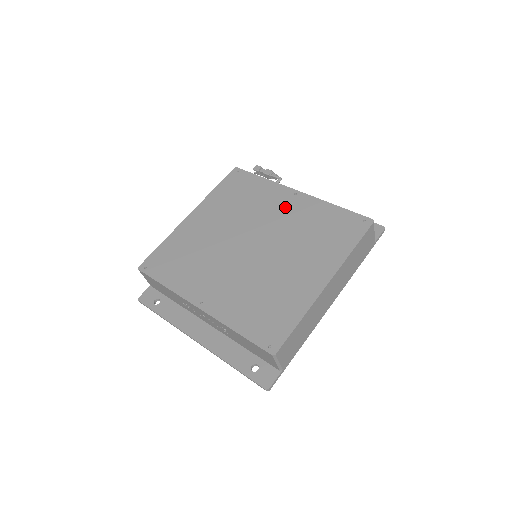
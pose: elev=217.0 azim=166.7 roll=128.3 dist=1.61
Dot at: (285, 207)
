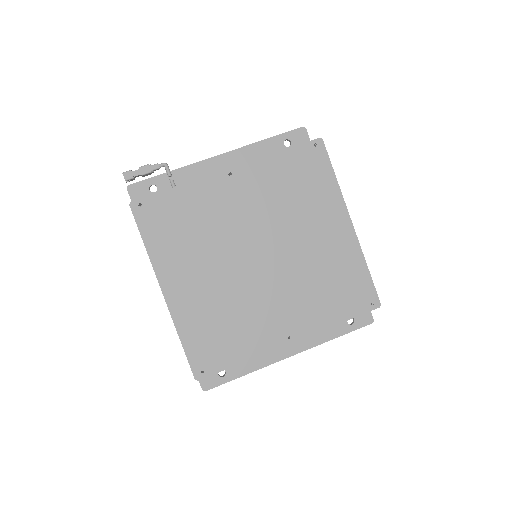
Dot at: (239, 196)
